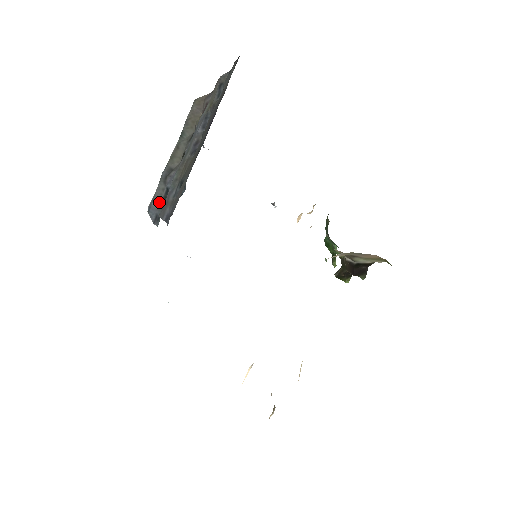
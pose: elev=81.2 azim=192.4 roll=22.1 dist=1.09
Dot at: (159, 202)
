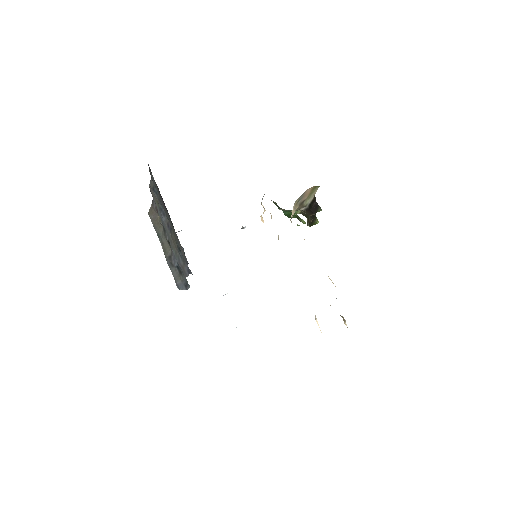
Dot at: (180, 278)
